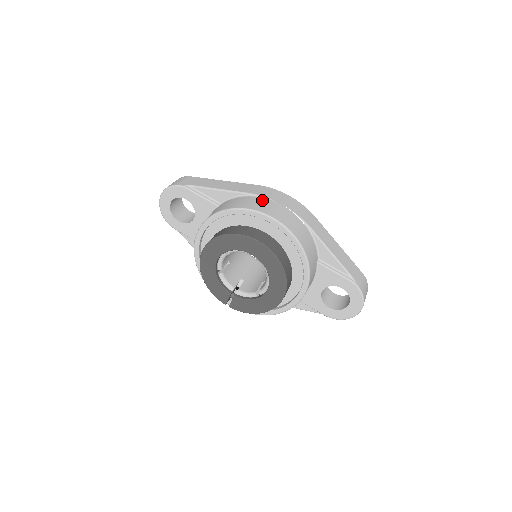
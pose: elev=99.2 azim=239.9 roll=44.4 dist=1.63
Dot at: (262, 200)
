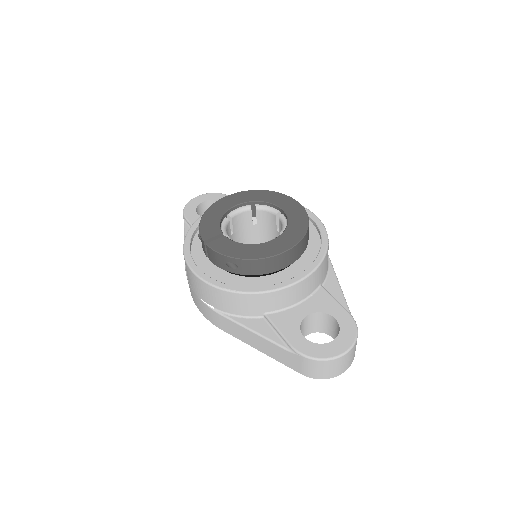
Dot at: occluded
